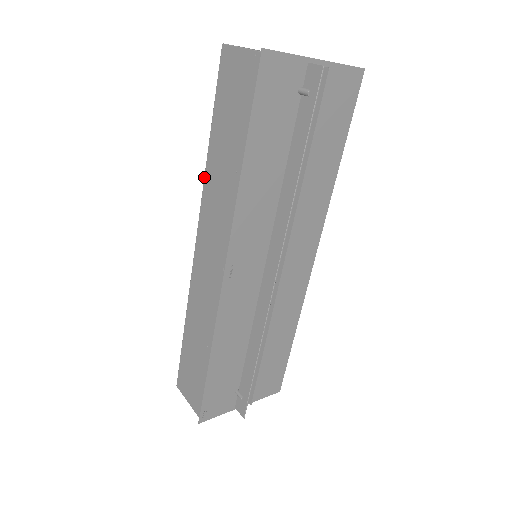
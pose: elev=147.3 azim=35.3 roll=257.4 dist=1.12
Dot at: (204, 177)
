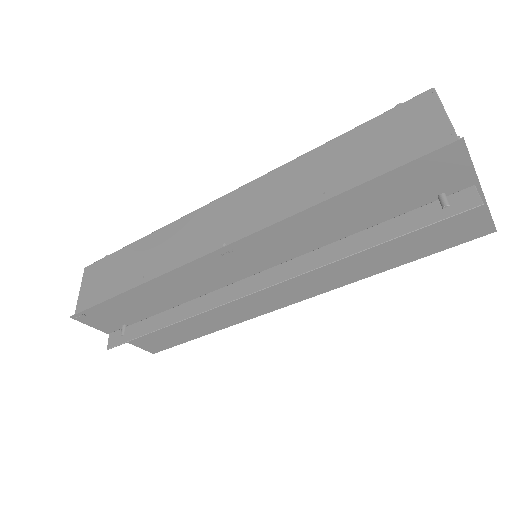
Dot at: (293, 160)
